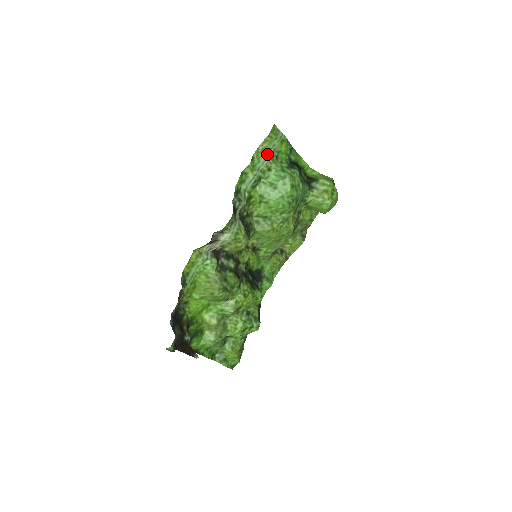
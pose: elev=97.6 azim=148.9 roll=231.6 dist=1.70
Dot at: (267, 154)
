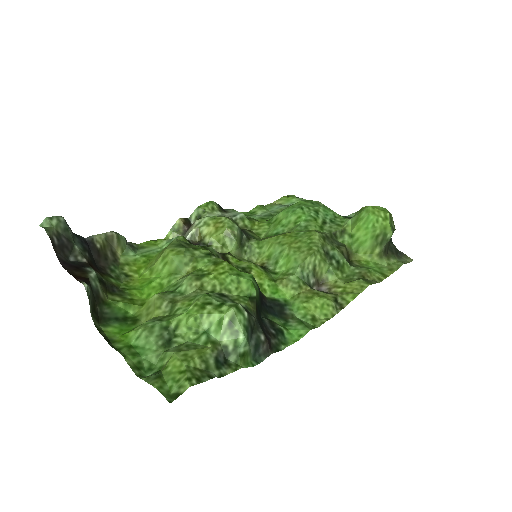
Dot at: (283, 205)
